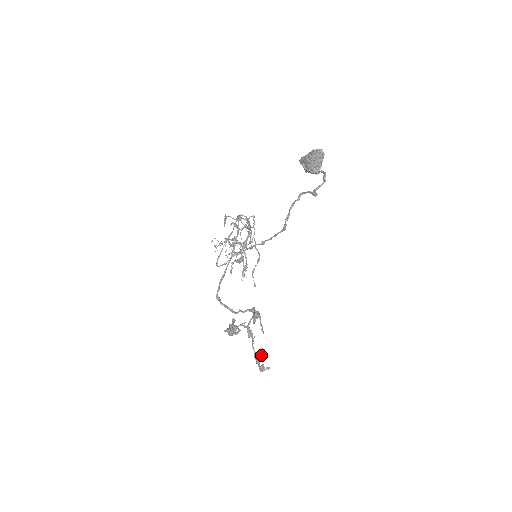
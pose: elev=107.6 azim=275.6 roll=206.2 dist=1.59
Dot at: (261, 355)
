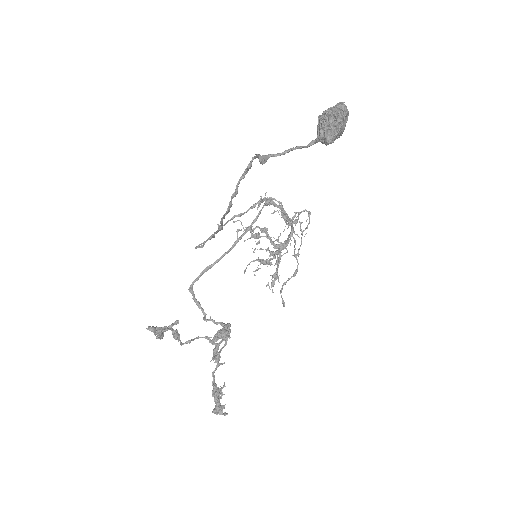
Dot at: (217, 391)
